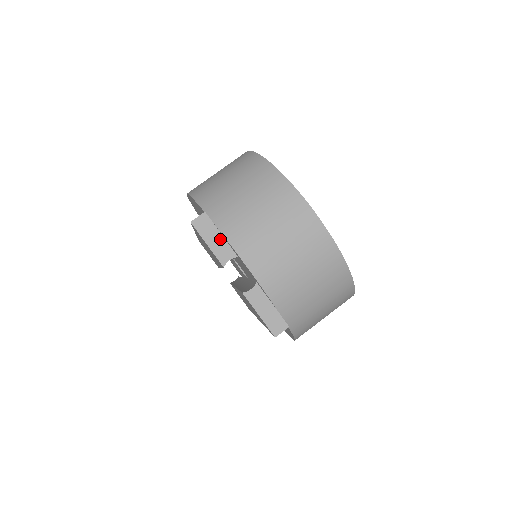
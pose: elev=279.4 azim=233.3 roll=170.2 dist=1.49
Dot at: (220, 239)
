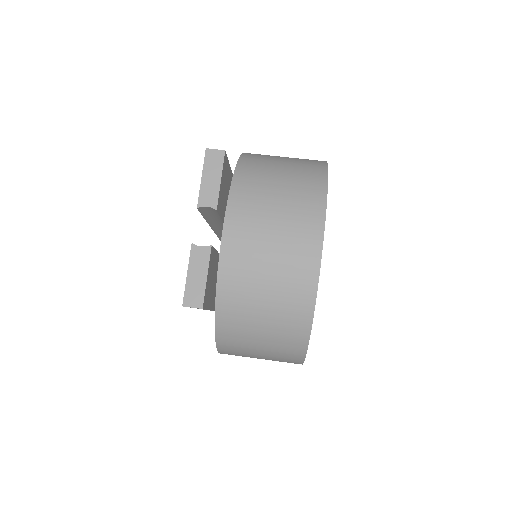
Dot at: (216, 183)
